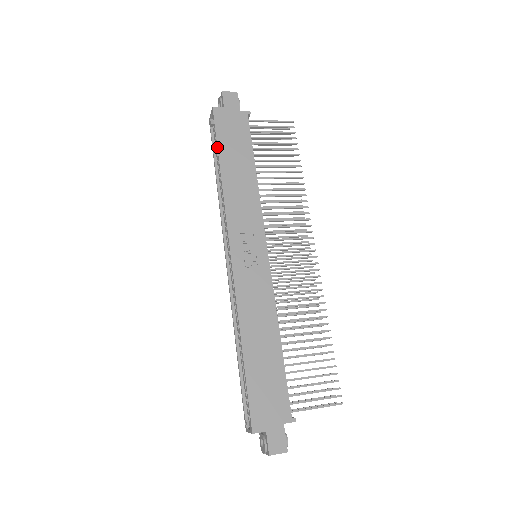
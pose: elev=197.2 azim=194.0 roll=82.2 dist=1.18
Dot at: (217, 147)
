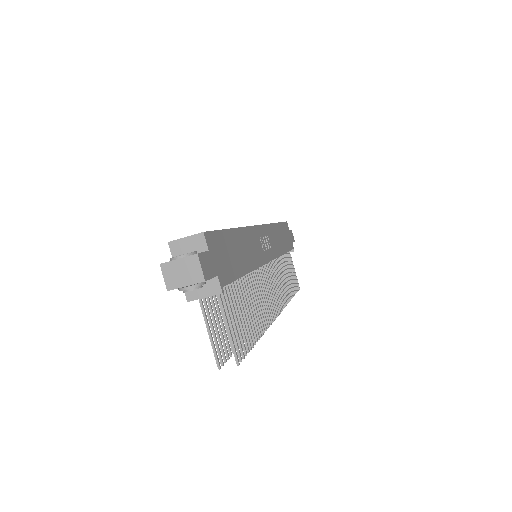
Dot at: (281, 222)
